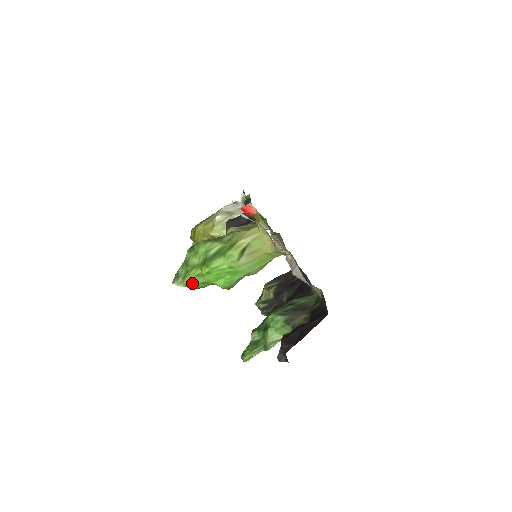
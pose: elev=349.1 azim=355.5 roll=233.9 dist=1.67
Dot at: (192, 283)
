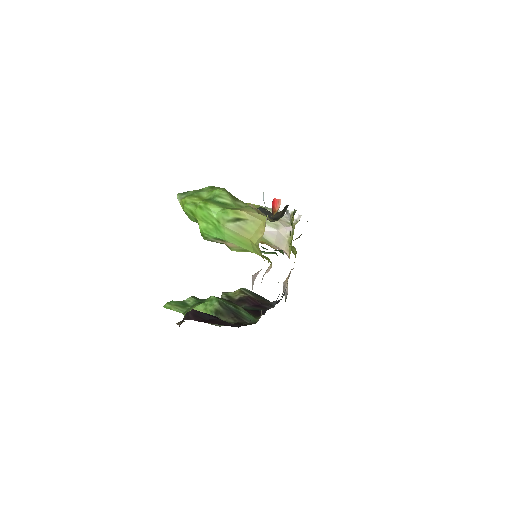
Dot at: (185, 204)
